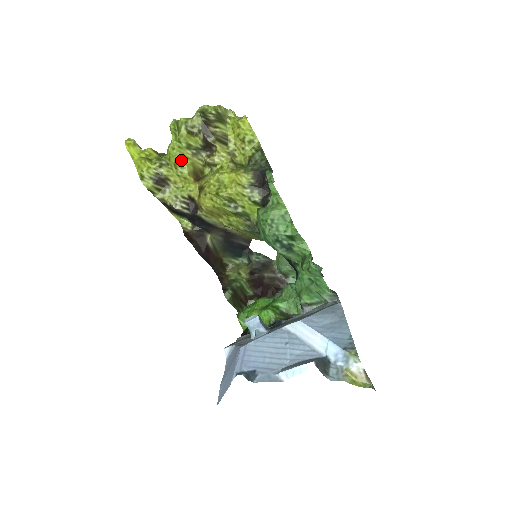
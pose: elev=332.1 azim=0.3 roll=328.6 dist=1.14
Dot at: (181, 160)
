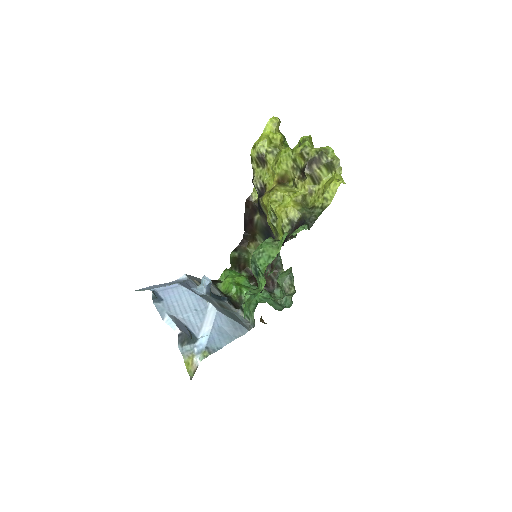
Dot at: (282, 162)
